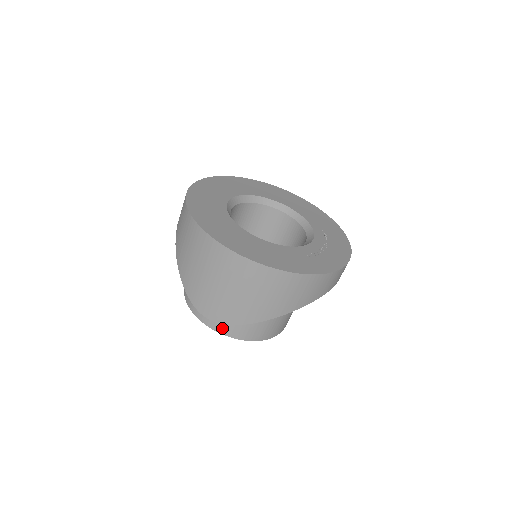
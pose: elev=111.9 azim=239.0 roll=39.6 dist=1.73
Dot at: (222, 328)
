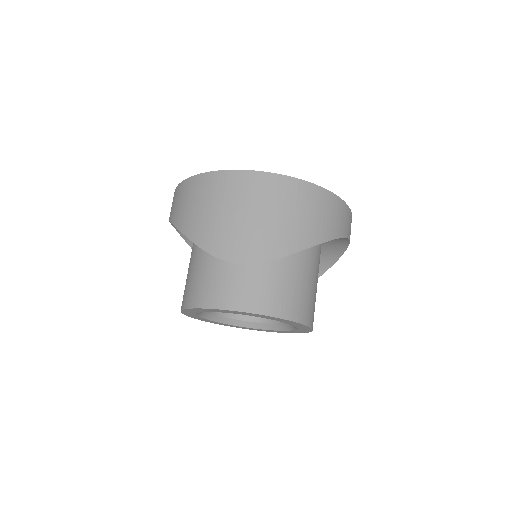
Dot at: (251, 304)
